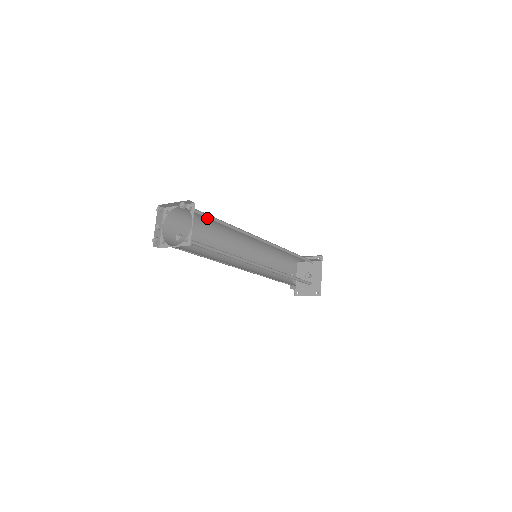
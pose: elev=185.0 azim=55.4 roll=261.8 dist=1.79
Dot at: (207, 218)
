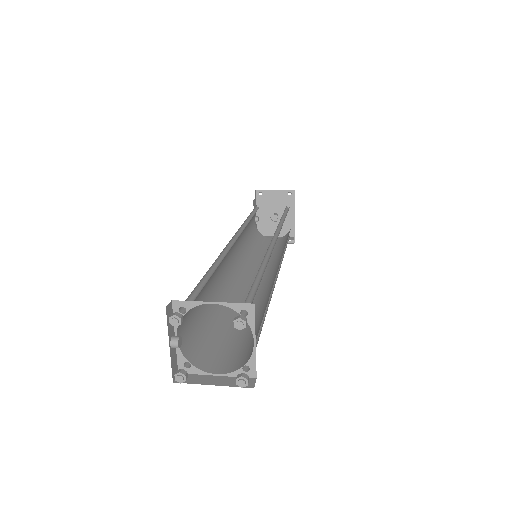
Dot at: occluded
